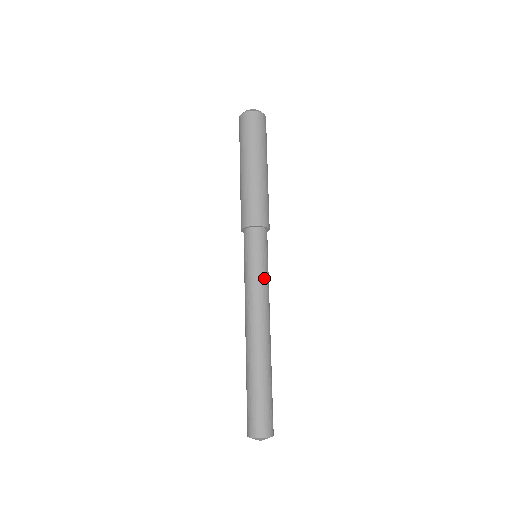
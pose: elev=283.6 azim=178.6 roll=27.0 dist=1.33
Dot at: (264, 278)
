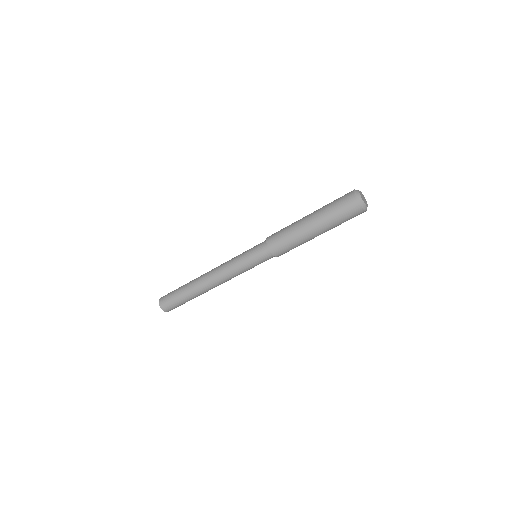
Dot at: occluded
